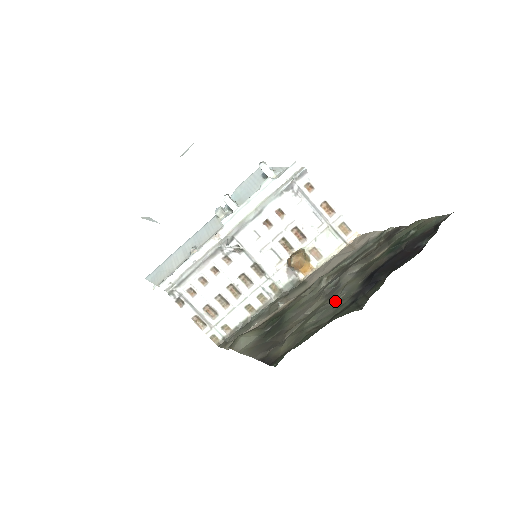
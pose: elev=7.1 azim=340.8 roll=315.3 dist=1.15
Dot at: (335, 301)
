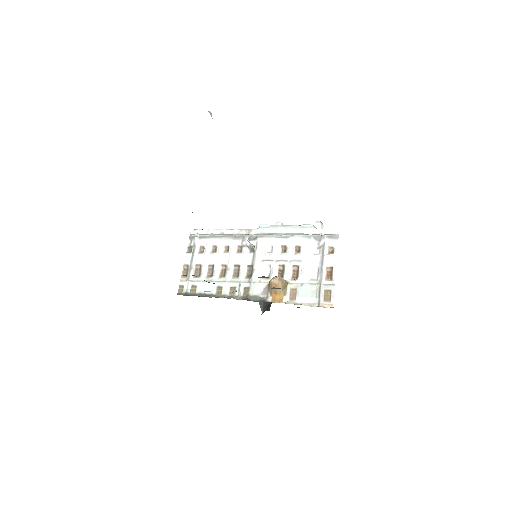
Dot at: occluded
